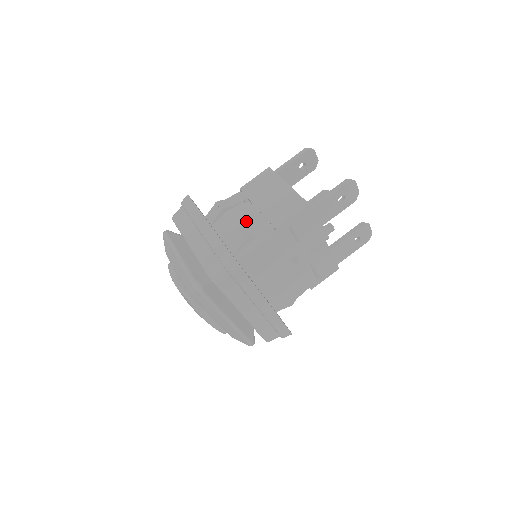
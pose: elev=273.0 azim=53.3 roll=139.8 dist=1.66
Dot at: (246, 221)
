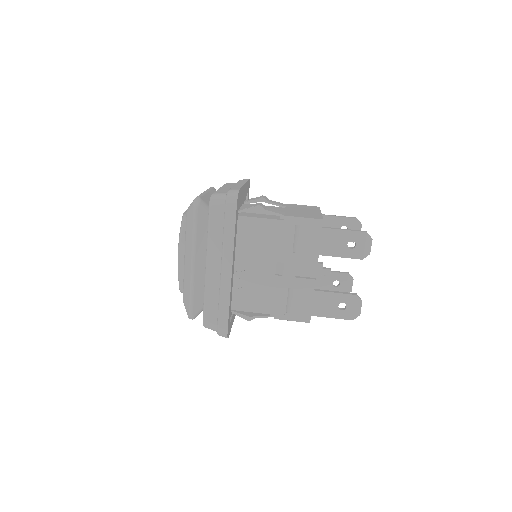
Dot at: occluded
